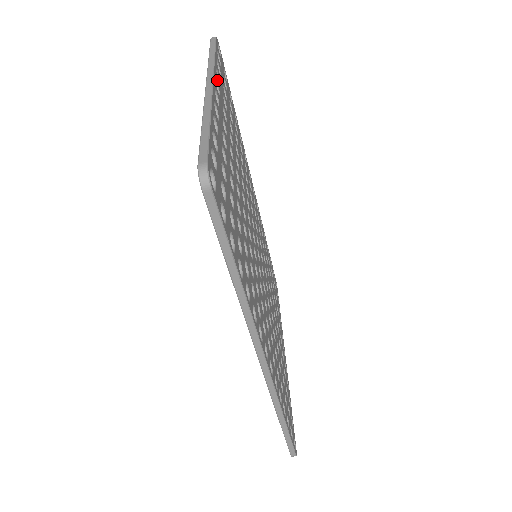
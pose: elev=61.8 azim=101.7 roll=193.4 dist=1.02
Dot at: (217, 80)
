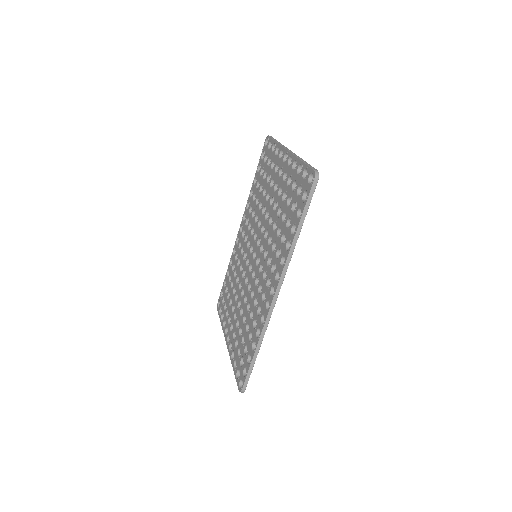
Dot at: occluded
